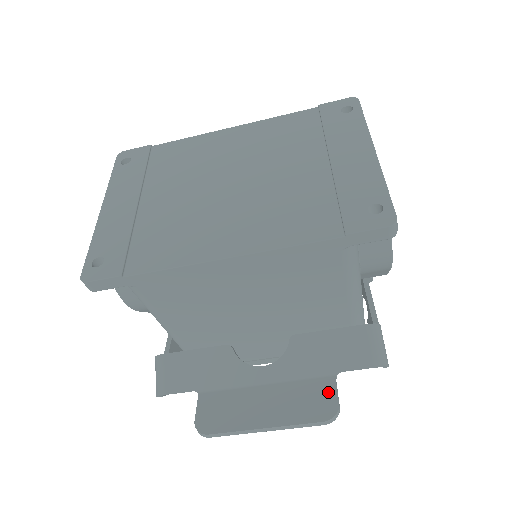
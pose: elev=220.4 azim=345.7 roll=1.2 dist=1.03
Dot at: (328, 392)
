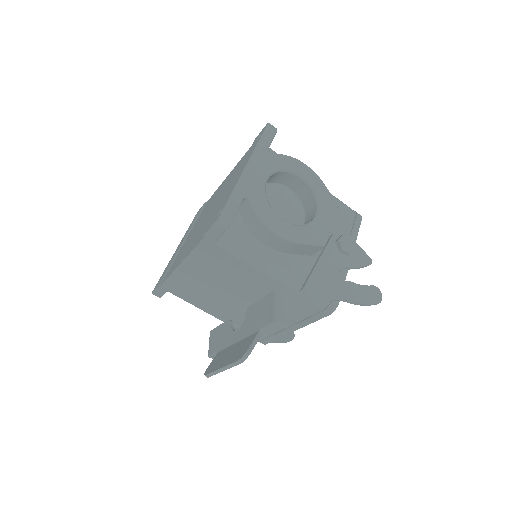
Dot at: (250, 342)
